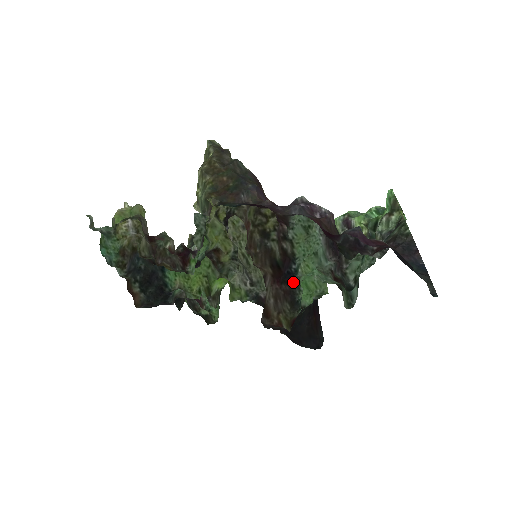
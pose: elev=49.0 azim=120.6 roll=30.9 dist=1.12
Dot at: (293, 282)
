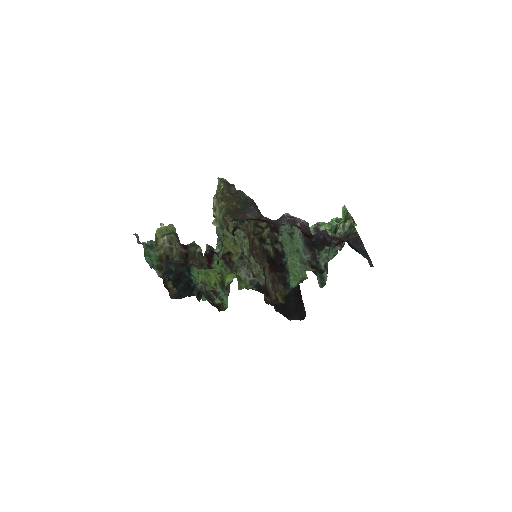
Dot at: (284, 270)
